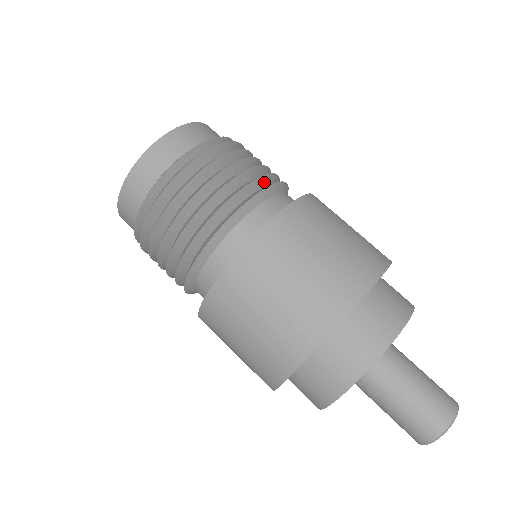
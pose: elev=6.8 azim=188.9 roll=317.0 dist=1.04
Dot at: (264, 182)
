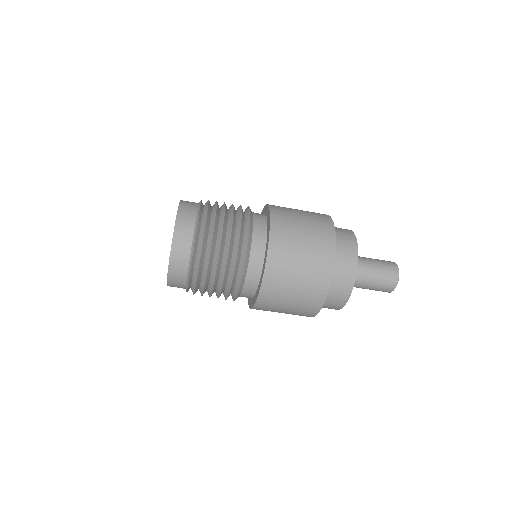
Dot at: occluded
